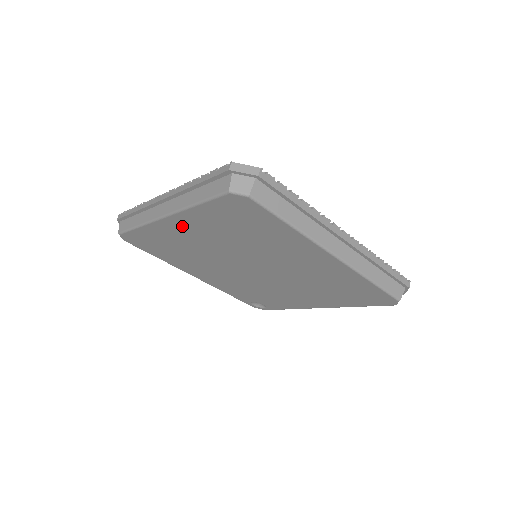
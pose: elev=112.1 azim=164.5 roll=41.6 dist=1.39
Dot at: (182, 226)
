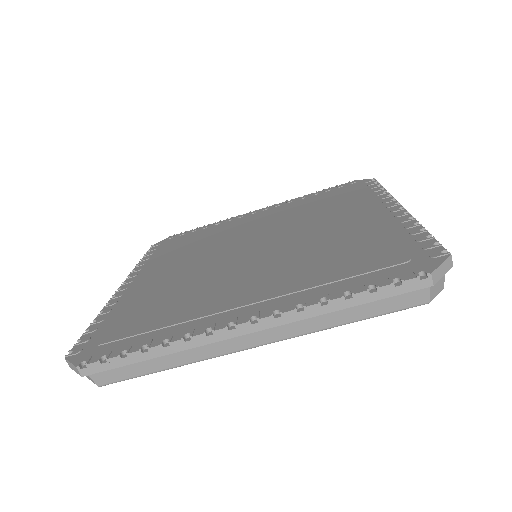
Dot at: occluded
